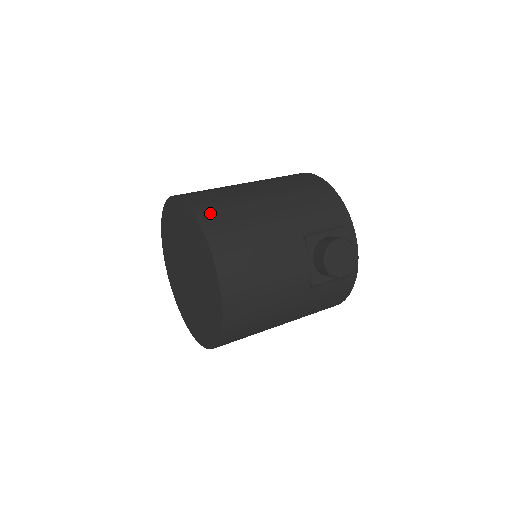
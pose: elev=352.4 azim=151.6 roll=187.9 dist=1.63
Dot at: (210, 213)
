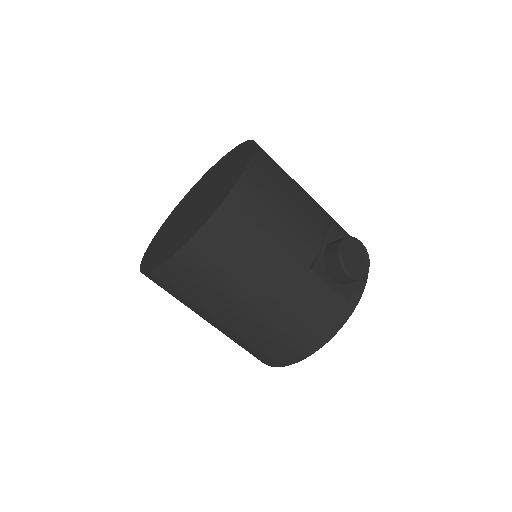
Dot at: occluded
